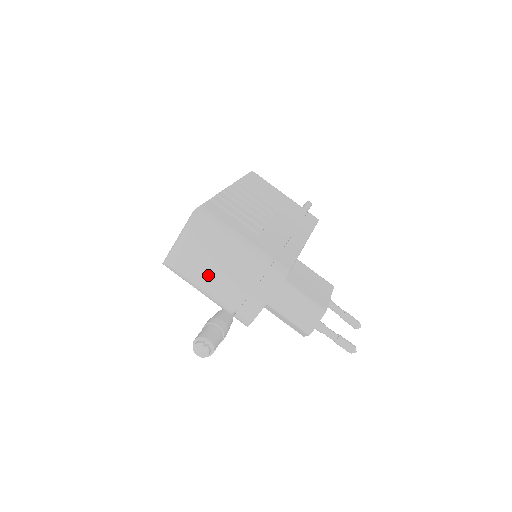
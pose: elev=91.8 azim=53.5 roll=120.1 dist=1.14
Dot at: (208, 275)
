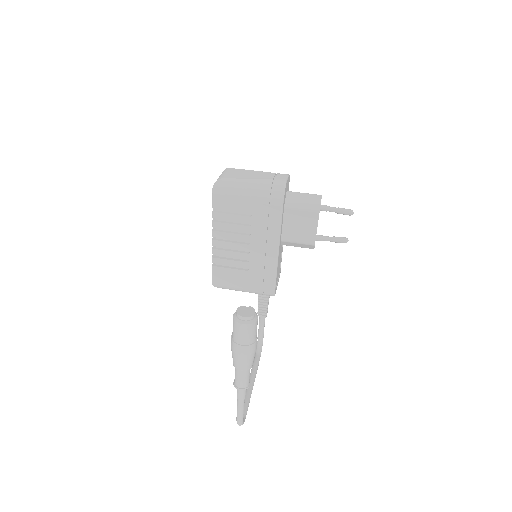
Dot at: (248, 175)
